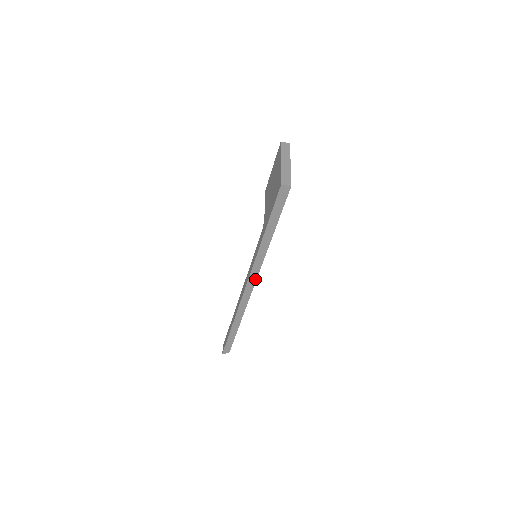
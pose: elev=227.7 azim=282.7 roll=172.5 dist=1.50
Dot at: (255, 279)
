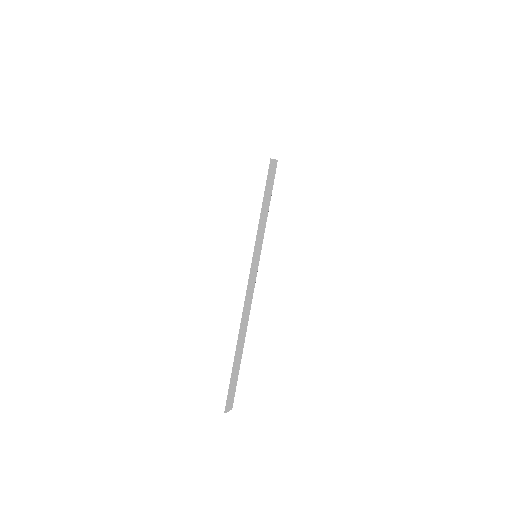
Dot at: (256, 272)
